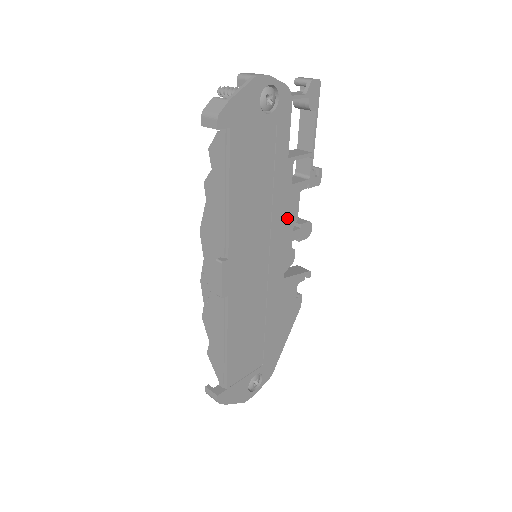
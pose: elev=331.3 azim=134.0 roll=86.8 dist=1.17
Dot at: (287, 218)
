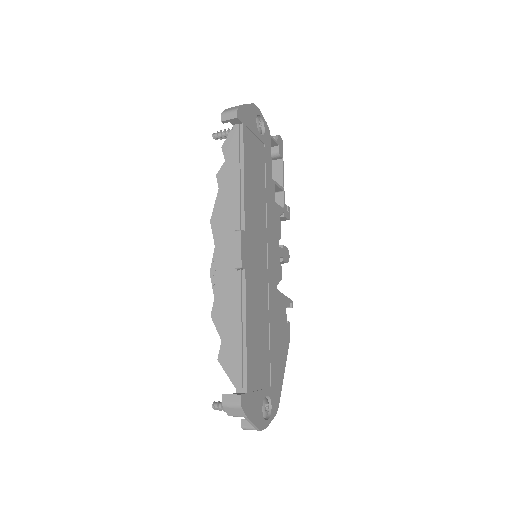
Dot at: (275, 230)
